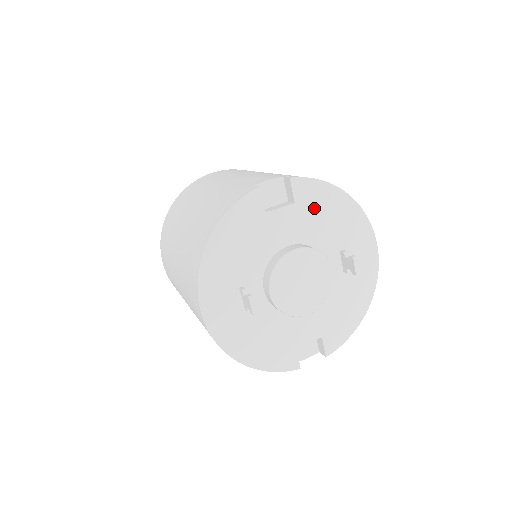
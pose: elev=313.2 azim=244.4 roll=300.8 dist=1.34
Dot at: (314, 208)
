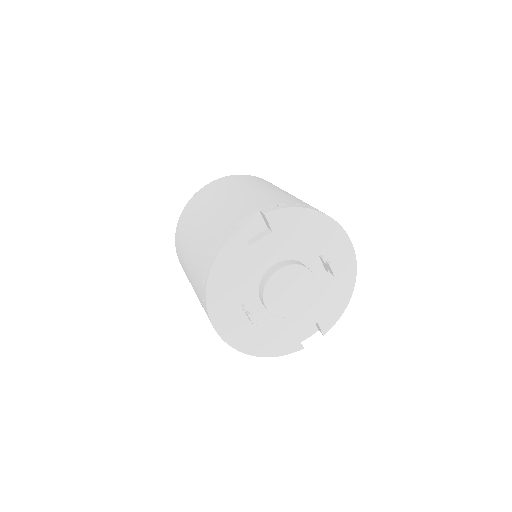
Dot at: (290, 230)
